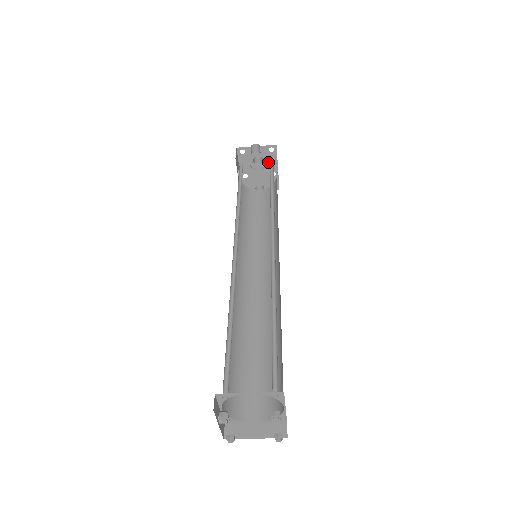
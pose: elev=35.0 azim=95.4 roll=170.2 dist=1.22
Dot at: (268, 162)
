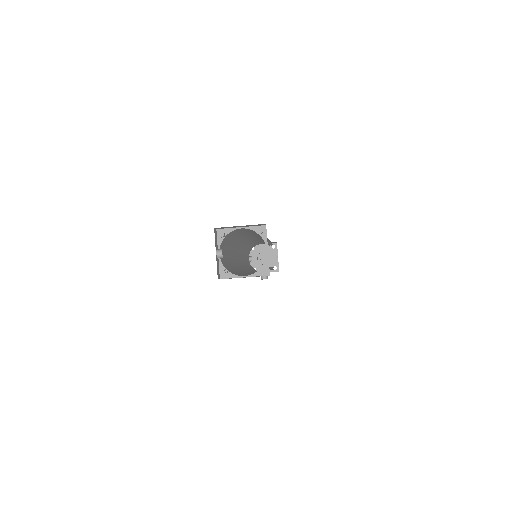
Dot at: (271, 257)
